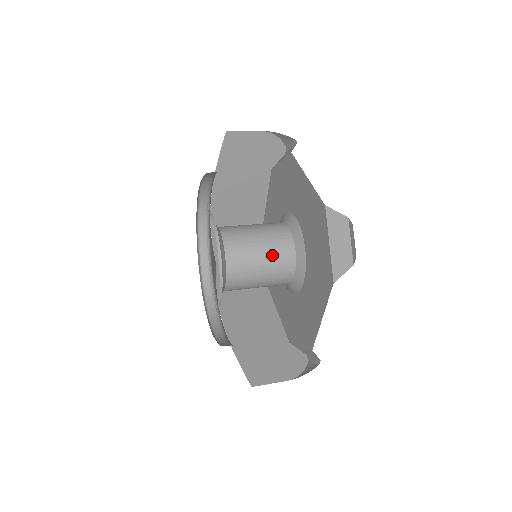
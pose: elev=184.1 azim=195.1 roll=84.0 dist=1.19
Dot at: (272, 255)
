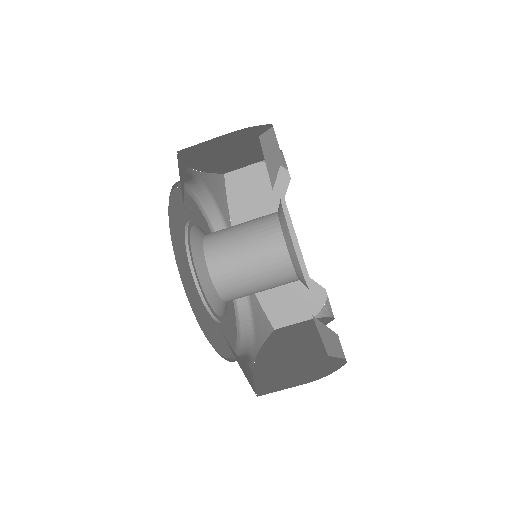
Dot at: (270, 282)
